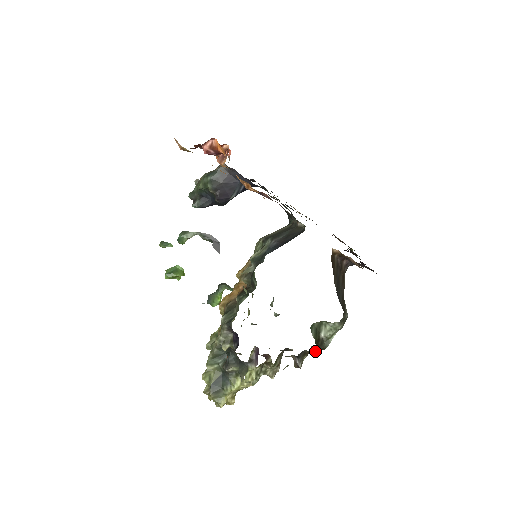
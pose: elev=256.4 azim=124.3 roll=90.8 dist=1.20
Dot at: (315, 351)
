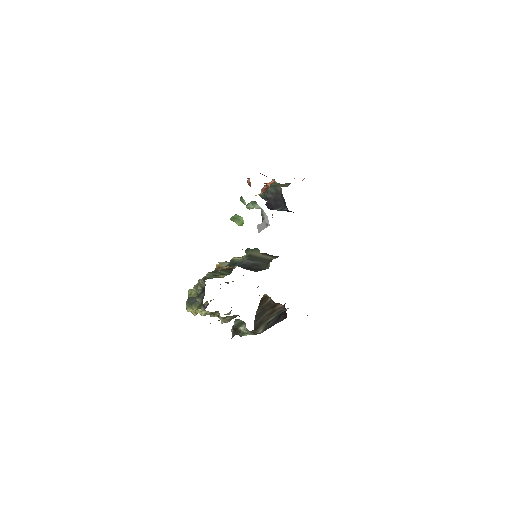
Dot at: occluded
